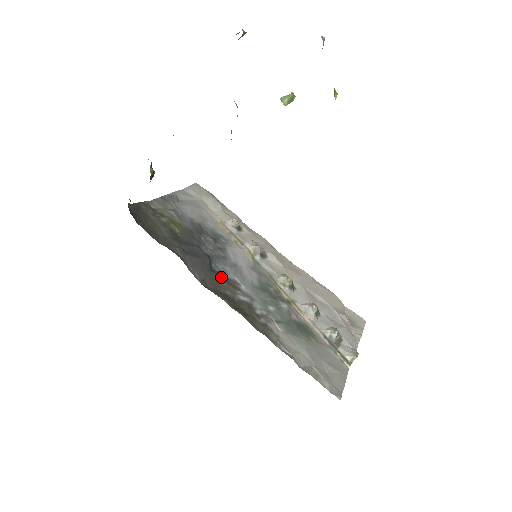
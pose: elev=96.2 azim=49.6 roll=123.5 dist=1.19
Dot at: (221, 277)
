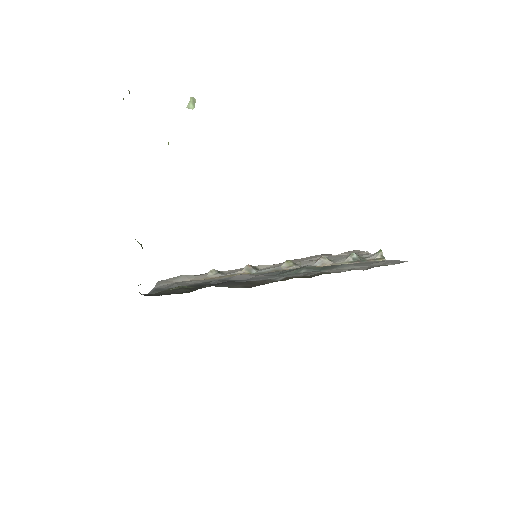
Dot at: (252, 281)
